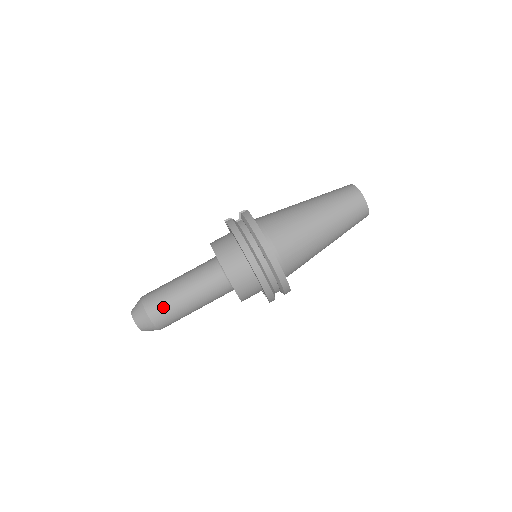
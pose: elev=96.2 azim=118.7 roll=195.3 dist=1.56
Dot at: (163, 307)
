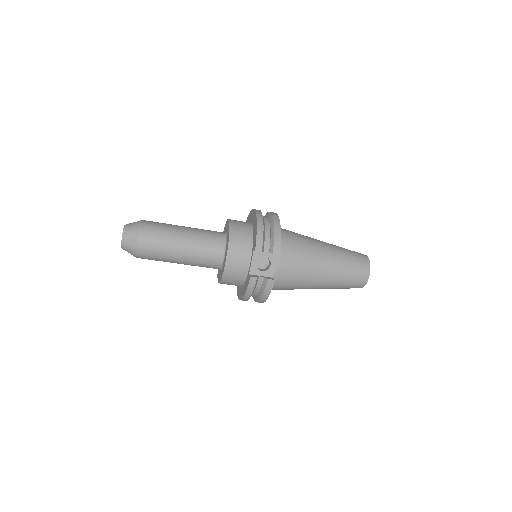
Dot at: occluded
